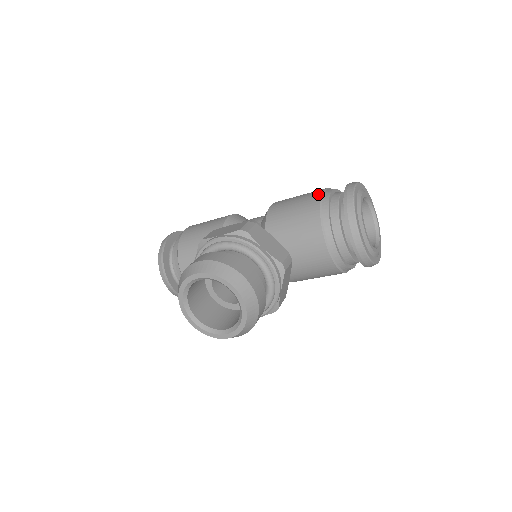
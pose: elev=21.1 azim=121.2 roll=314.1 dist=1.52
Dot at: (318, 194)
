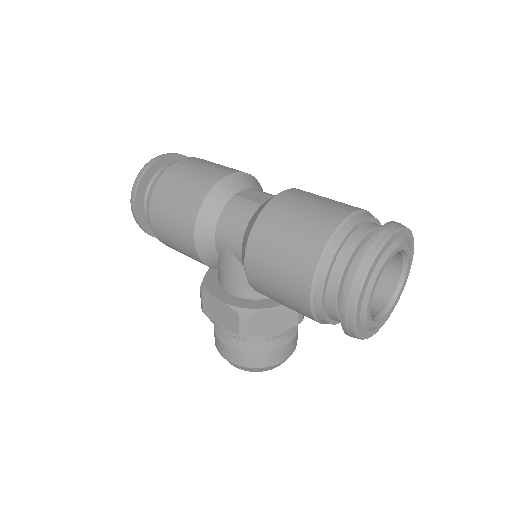
Dot at: (305, 303)
